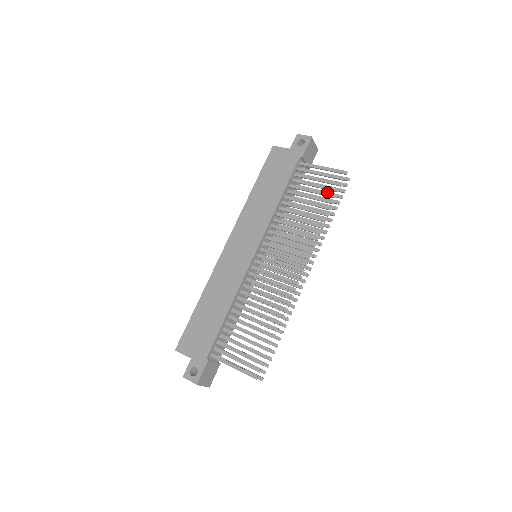
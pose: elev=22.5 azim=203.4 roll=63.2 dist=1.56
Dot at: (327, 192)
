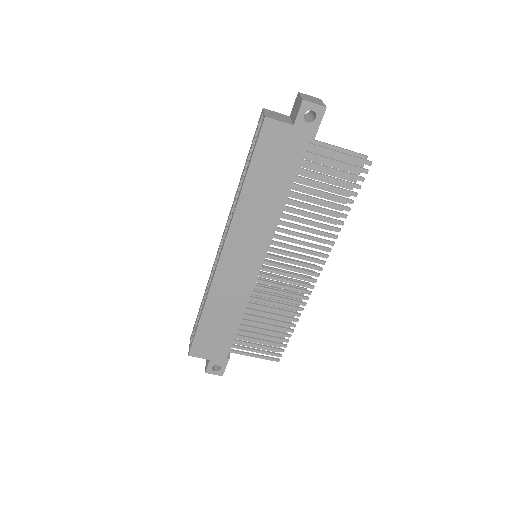
Dot at: occluded
